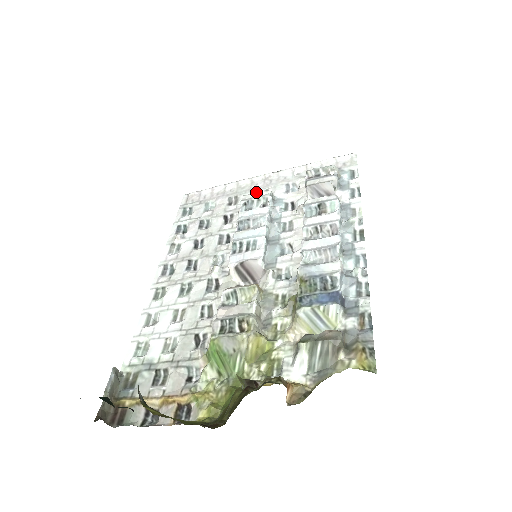
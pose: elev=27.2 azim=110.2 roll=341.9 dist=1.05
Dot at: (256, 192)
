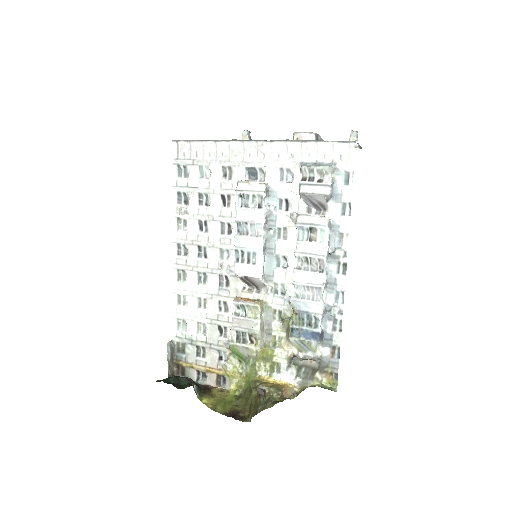
Dot at: (250, 169)
